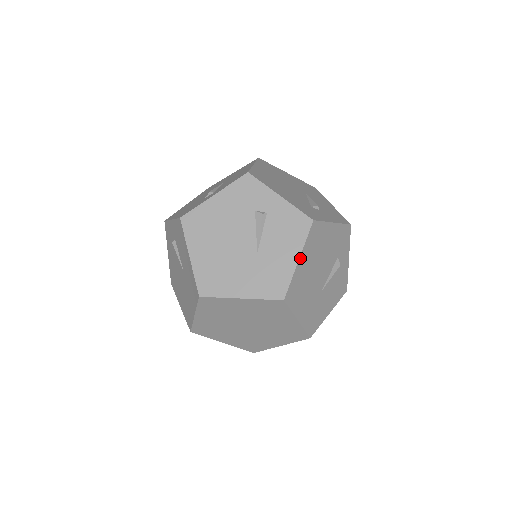
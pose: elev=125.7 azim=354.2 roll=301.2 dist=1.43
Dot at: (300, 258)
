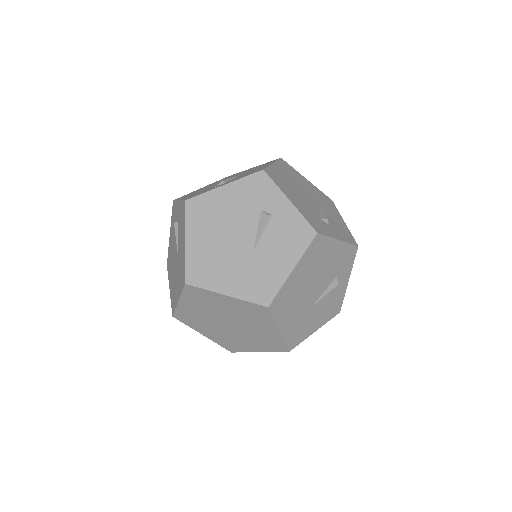
Dot at: (295, 268)
